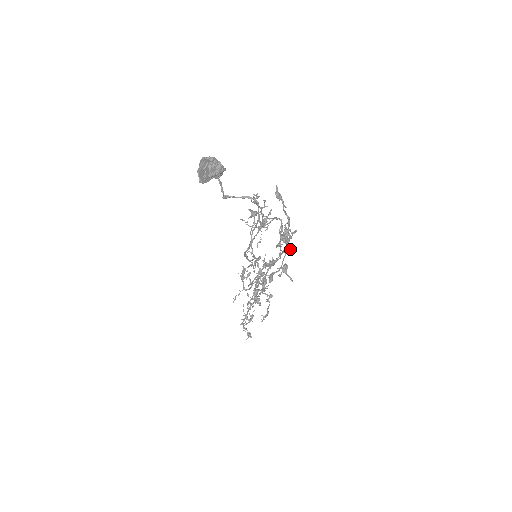
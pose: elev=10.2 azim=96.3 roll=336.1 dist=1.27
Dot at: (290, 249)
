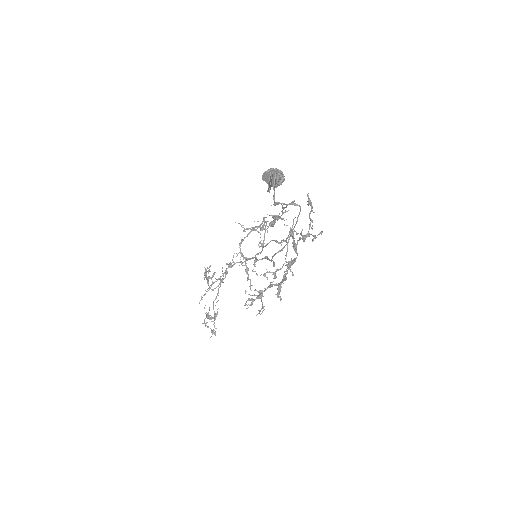
Dot at: occluded
